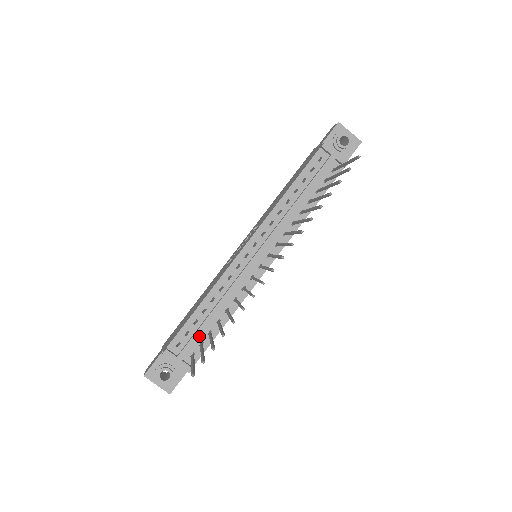
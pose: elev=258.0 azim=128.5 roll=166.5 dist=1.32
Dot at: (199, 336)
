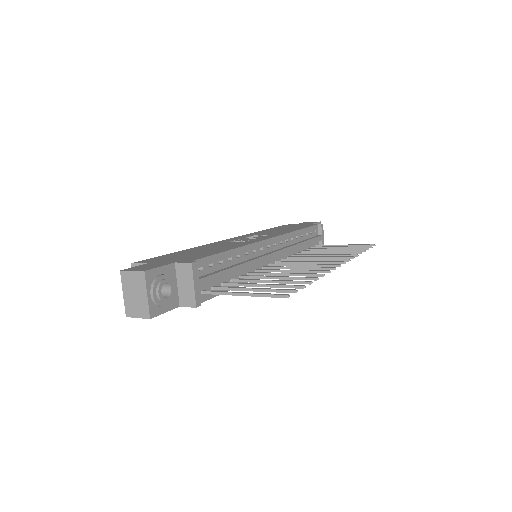
Dot at: (221, 277)
